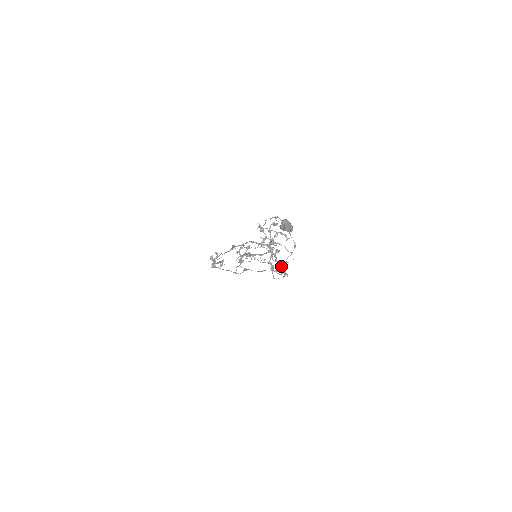
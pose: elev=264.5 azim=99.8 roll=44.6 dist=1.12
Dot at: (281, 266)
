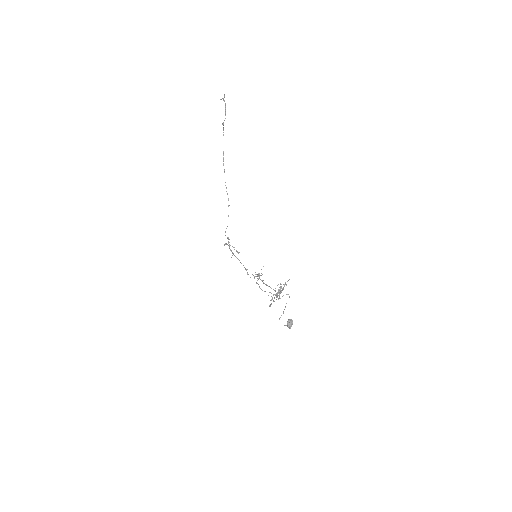
Dot at: (285, 284)
